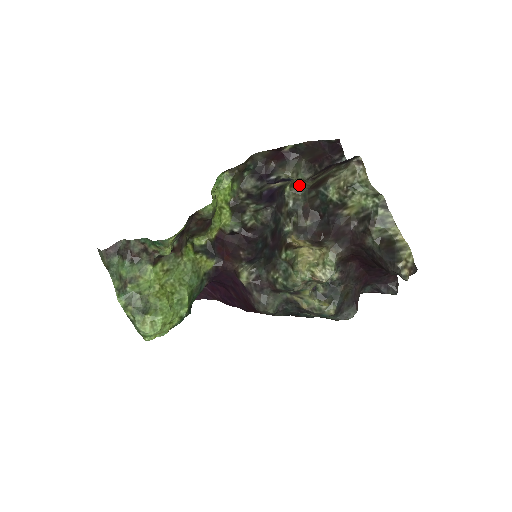
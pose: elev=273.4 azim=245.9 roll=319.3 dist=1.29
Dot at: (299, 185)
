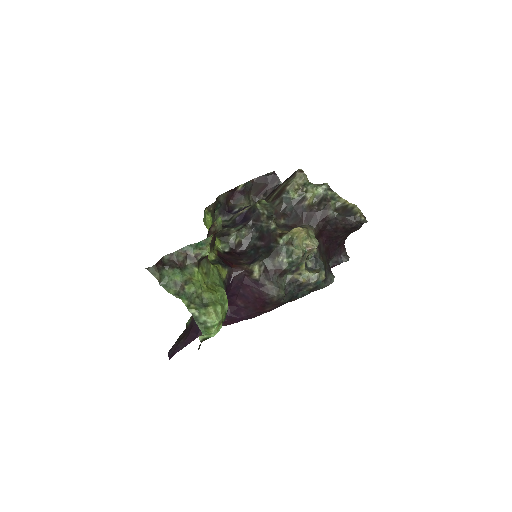
Dot at: (264, 202)
